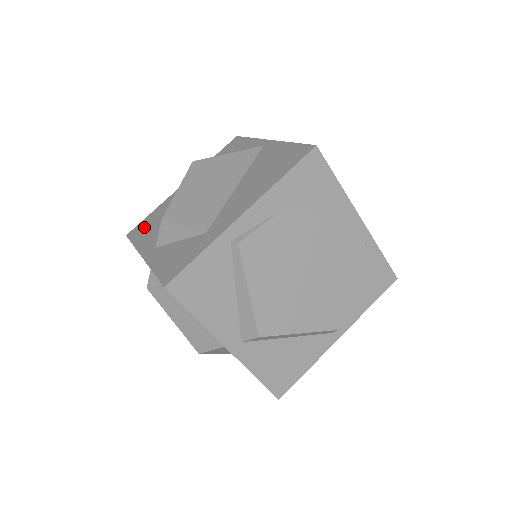
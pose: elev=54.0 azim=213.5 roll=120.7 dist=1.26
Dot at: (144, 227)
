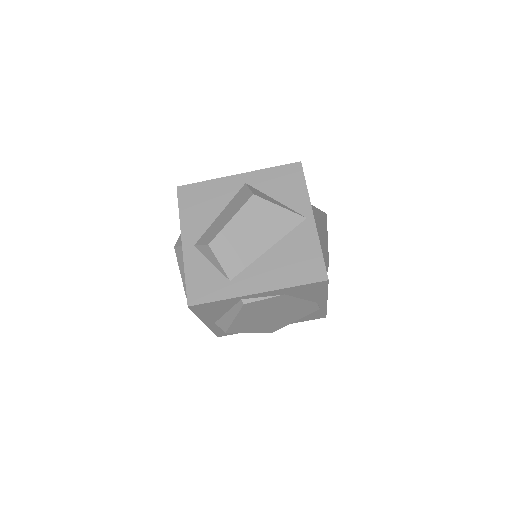
Dot at: (193, 198)
